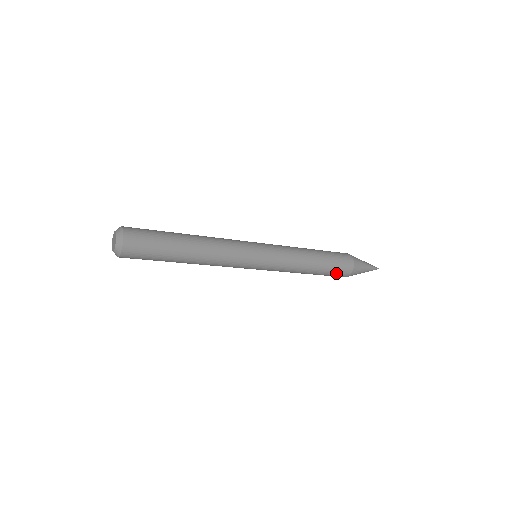
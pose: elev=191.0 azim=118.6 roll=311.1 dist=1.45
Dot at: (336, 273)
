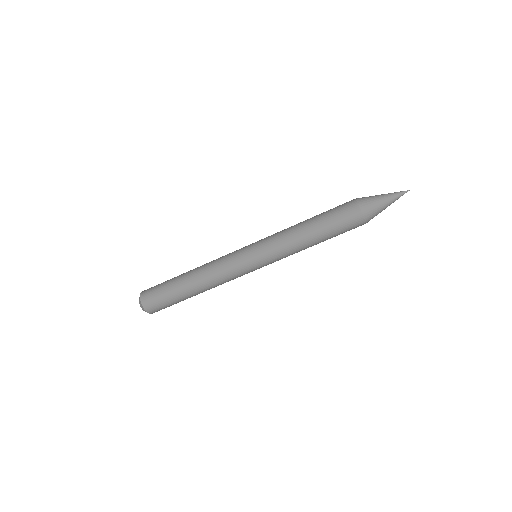
Dot at: (342, 220)
